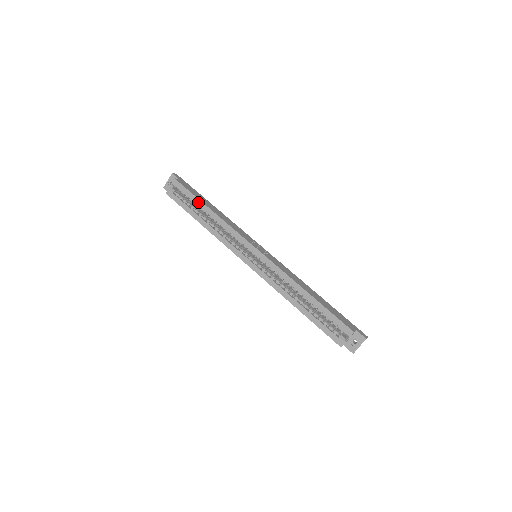
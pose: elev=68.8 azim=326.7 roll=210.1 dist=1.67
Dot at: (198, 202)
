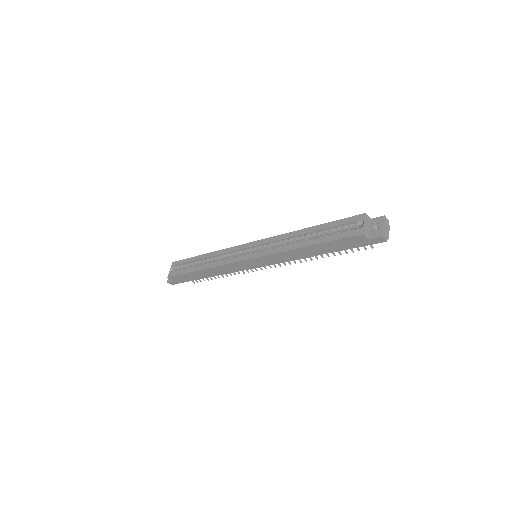
Dot at: (194, 259)
